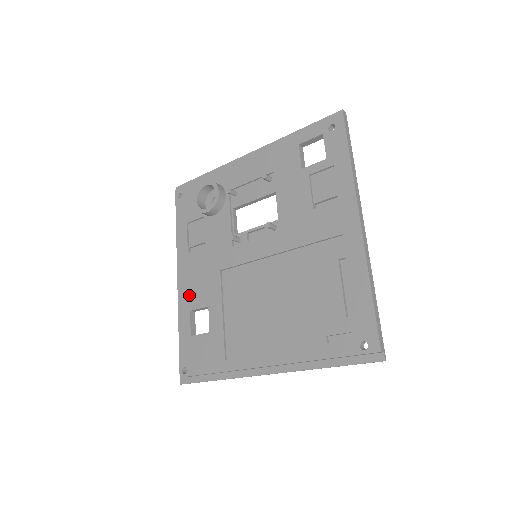
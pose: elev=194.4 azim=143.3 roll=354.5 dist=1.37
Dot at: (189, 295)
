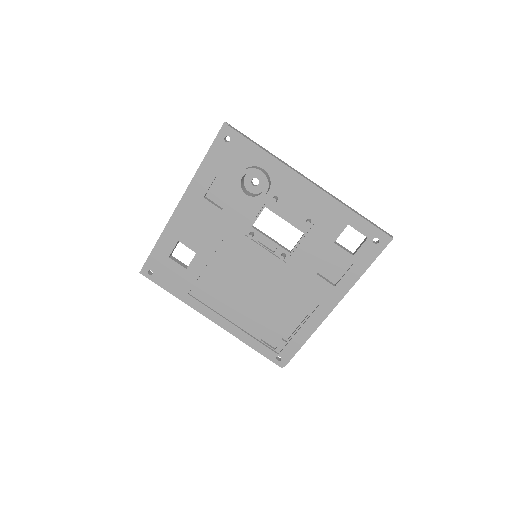
Dot at: (185, 230)
